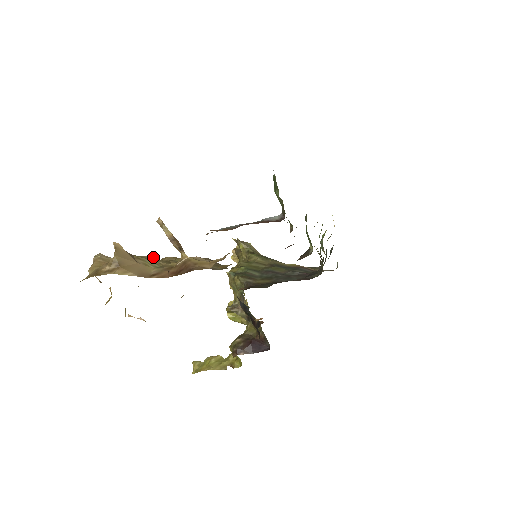
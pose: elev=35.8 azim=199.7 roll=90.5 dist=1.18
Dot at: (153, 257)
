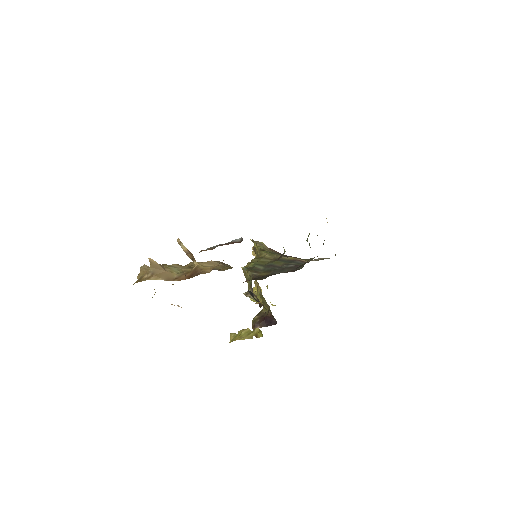
Dot at: (178, 265)
